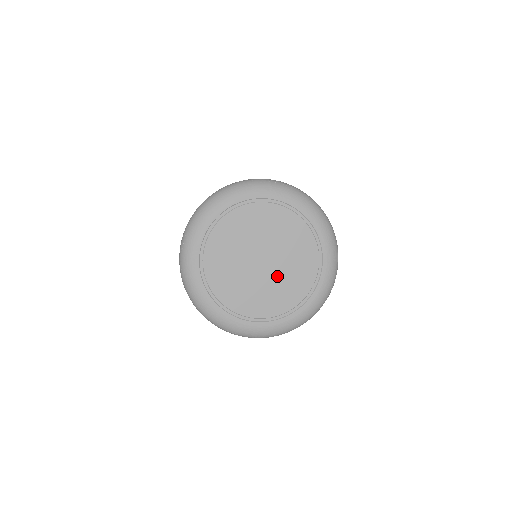
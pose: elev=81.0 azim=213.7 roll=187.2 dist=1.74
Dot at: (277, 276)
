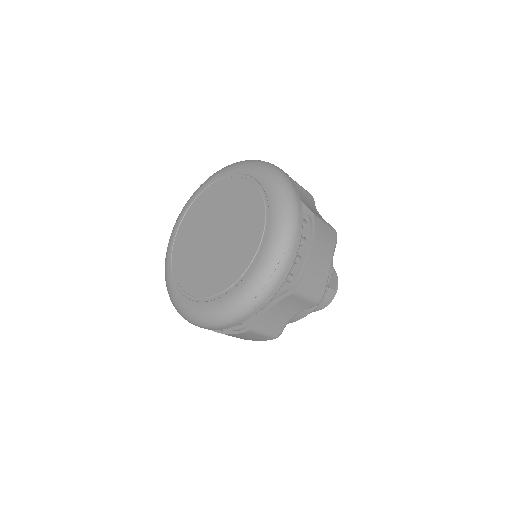
Dot at: (218, 255)
